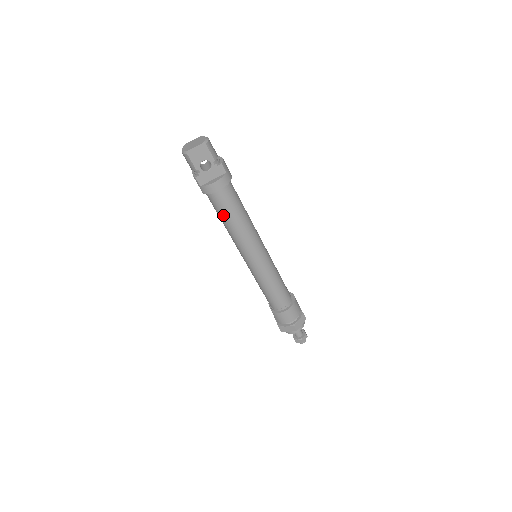
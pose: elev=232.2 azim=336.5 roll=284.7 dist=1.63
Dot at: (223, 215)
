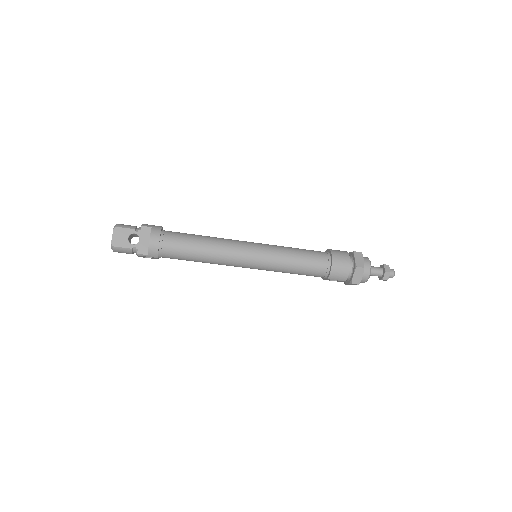
Dot at: (188, 255)
